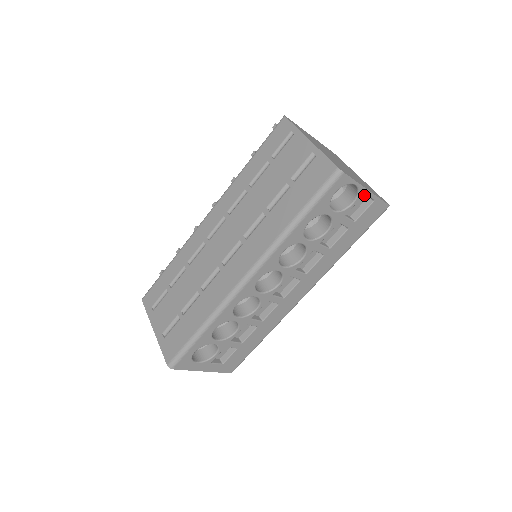
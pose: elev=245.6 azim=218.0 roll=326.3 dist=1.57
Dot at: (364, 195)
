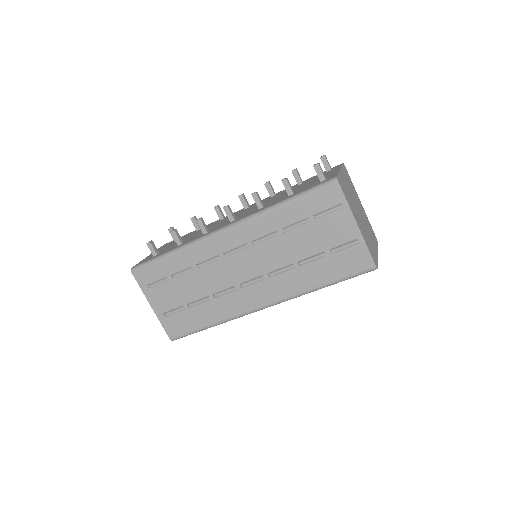
Dot at: occluded
